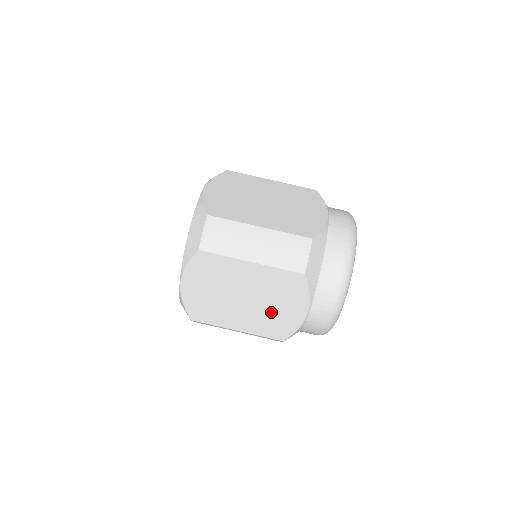
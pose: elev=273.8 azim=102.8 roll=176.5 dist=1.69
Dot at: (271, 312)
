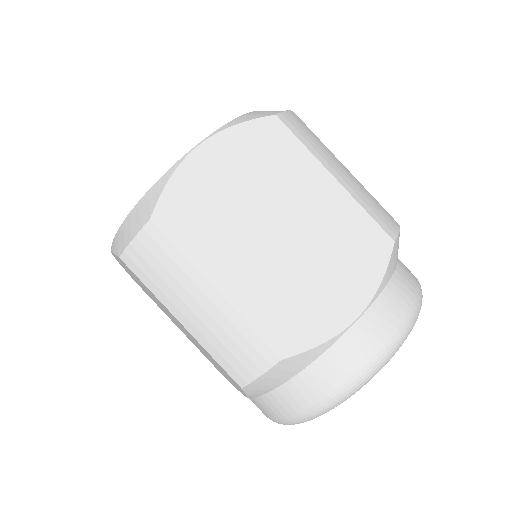
Dot at: (208, 357)
